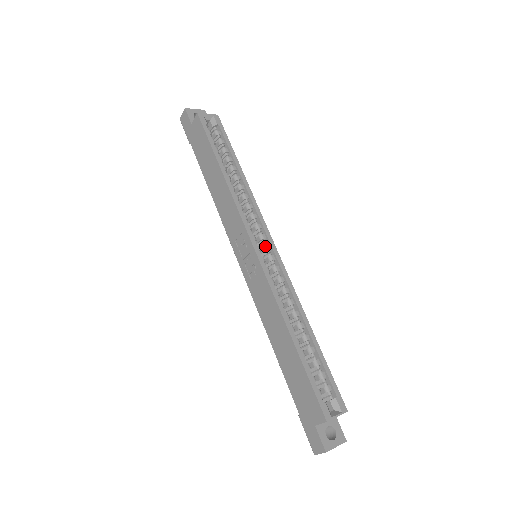
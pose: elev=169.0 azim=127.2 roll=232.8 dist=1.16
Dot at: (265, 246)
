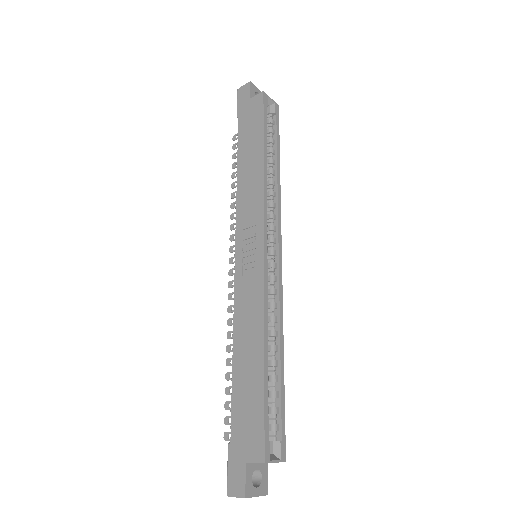
Dot at: (272, 250)
